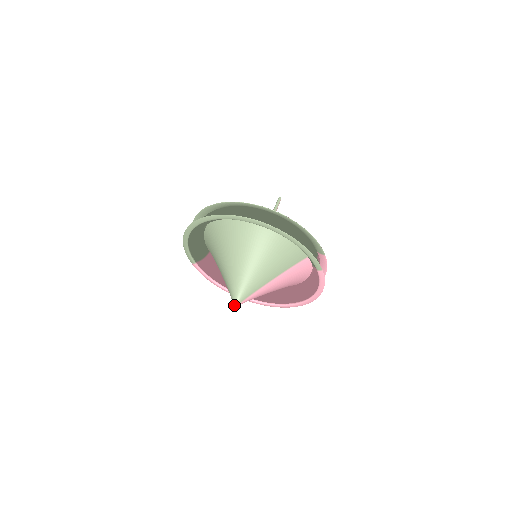
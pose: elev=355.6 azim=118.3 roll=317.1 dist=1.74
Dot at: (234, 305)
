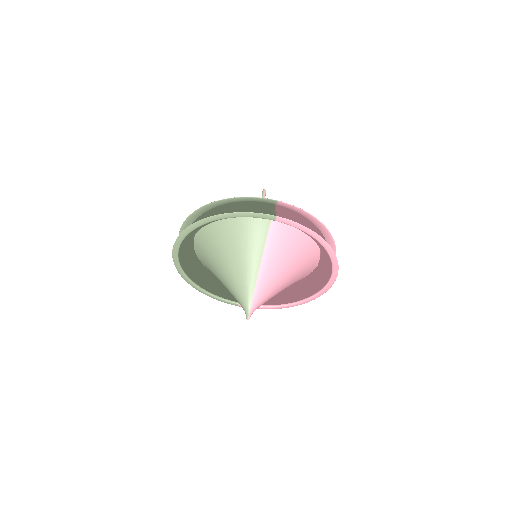
Dot at: occluded
